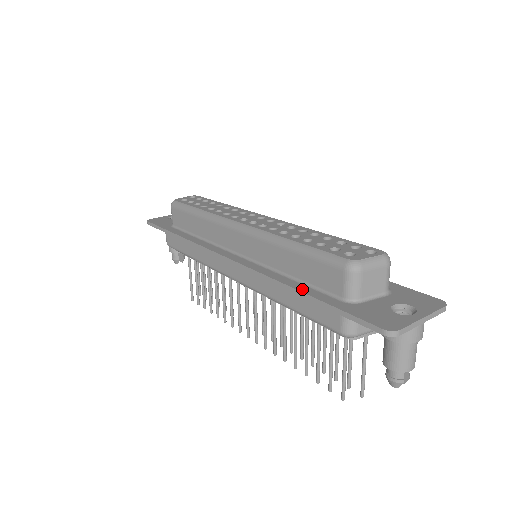
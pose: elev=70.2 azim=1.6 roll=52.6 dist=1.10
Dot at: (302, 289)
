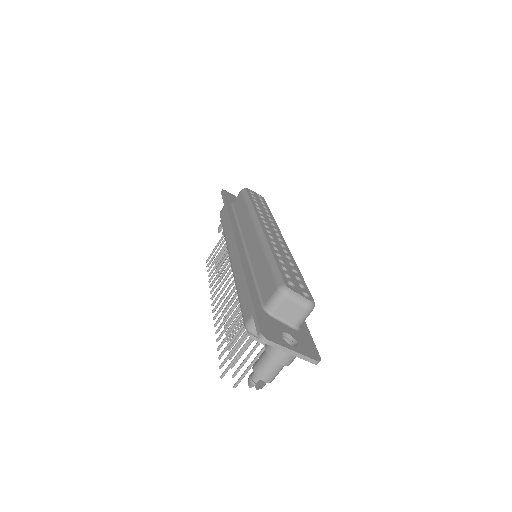
Dot at: (250, 284)
